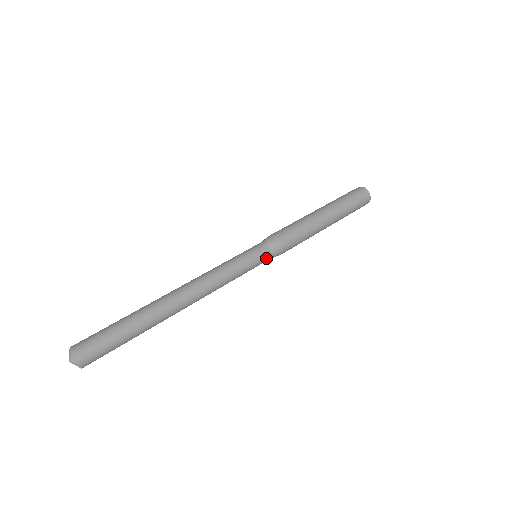
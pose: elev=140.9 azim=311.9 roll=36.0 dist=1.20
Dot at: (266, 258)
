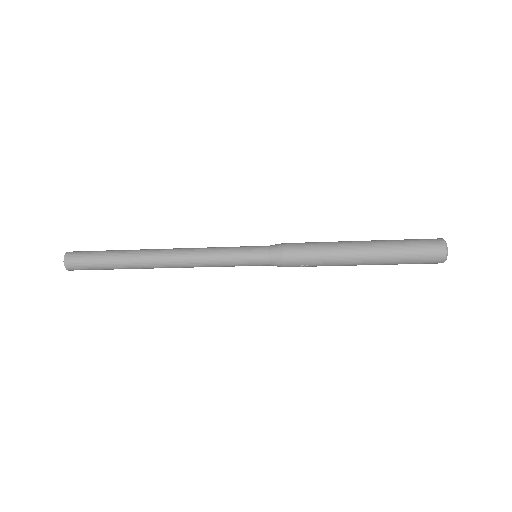
Dot at: (261, 259)
